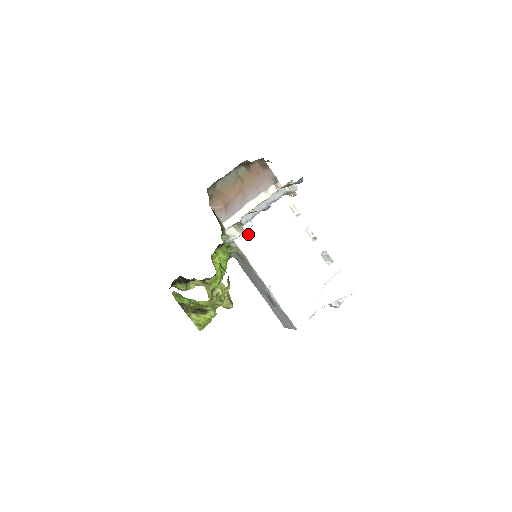
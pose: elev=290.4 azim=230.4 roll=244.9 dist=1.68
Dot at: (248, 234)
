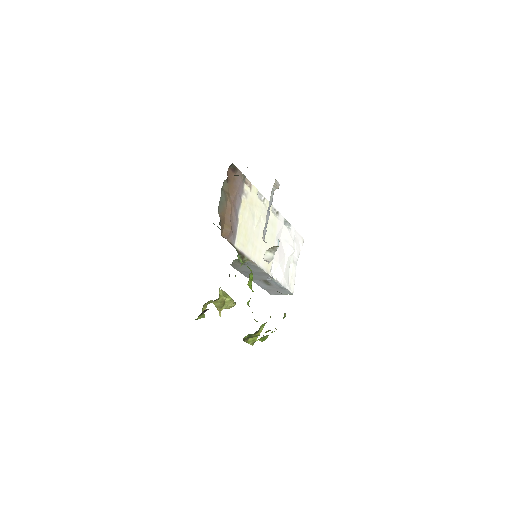
Dot at: (249, 242)
